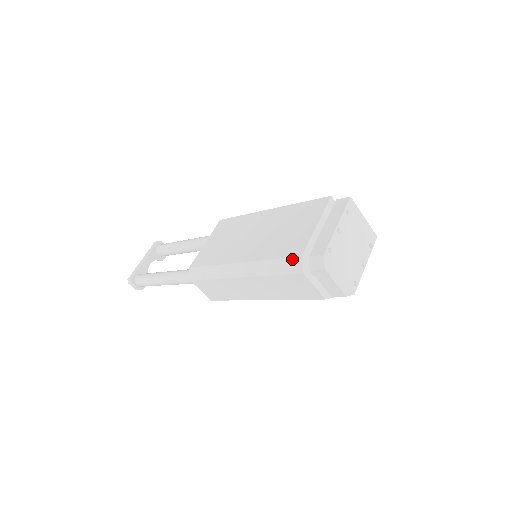
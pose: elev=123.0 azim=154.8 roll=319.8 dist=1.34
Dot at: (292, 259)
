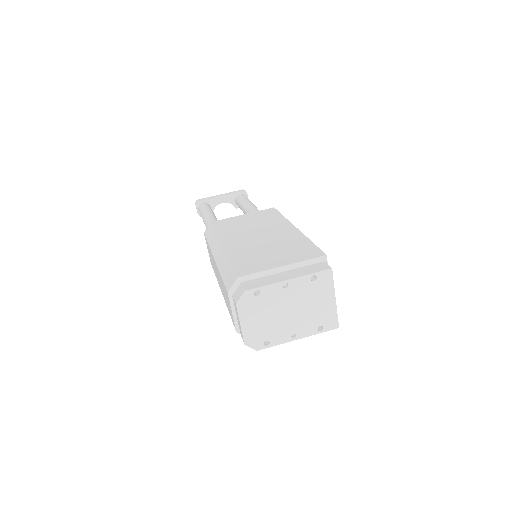
Dot at: (234, 274)
